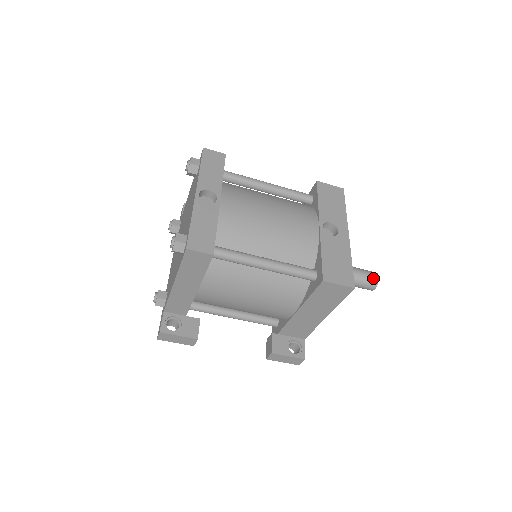
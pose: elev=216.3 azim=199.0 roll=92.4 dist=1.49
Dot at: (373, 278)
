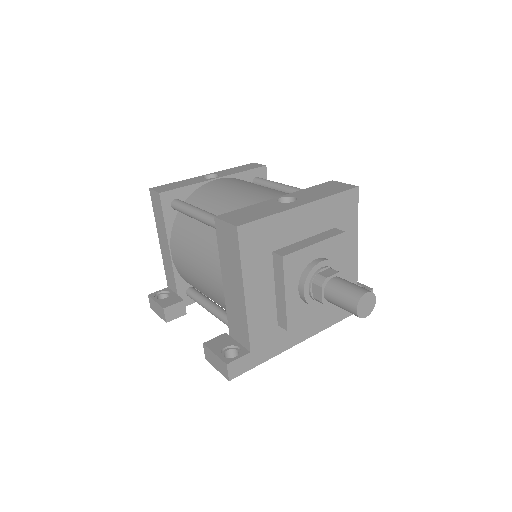
Dot at: (356, 291)
